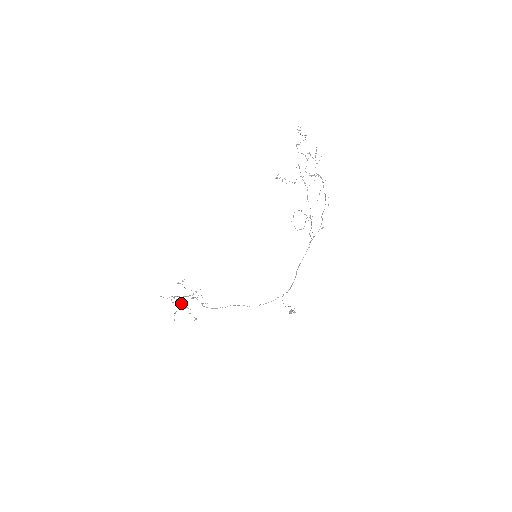
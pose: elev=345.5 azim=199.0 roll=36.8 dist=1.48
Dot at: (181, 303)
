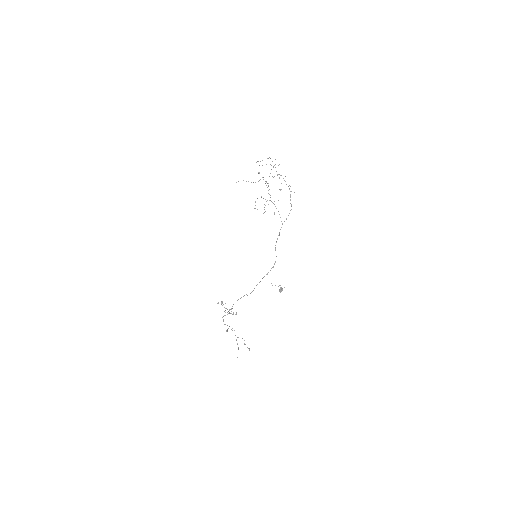
Dot at: occluded
